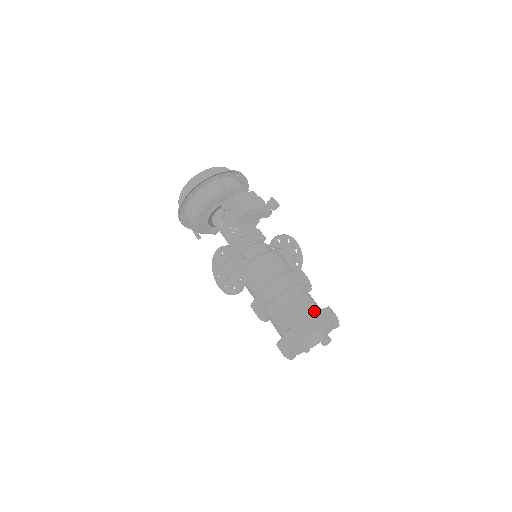
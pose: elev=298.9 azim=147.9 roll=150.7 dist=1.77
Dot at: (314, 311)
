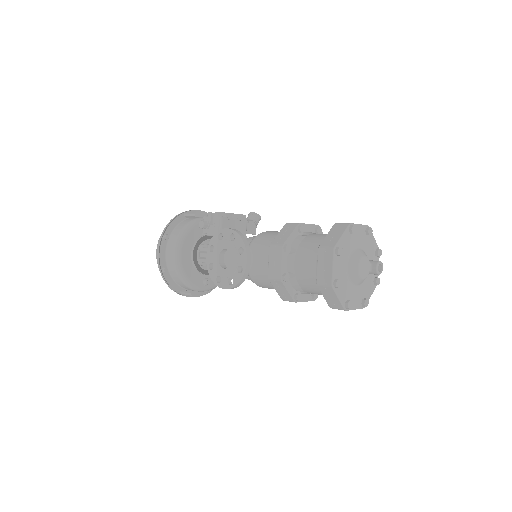
Dot at: occluded
